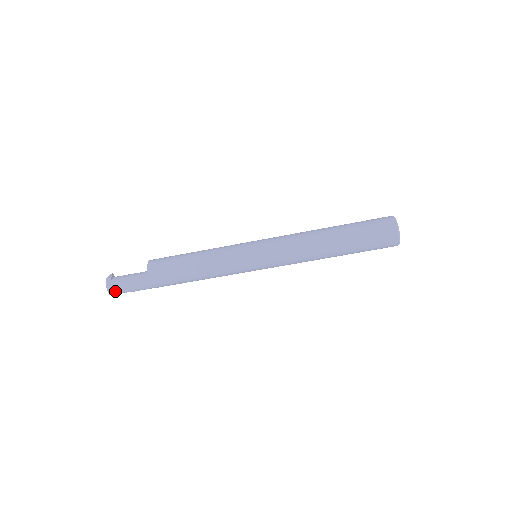
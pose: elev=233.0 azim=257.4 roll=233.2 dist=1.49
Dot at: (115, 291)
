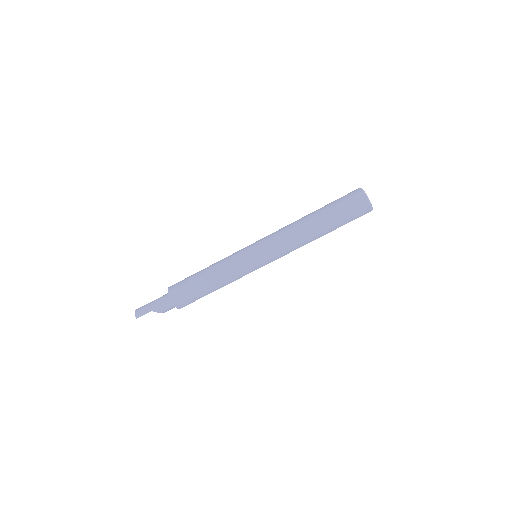
Dot at: (140, 311)
